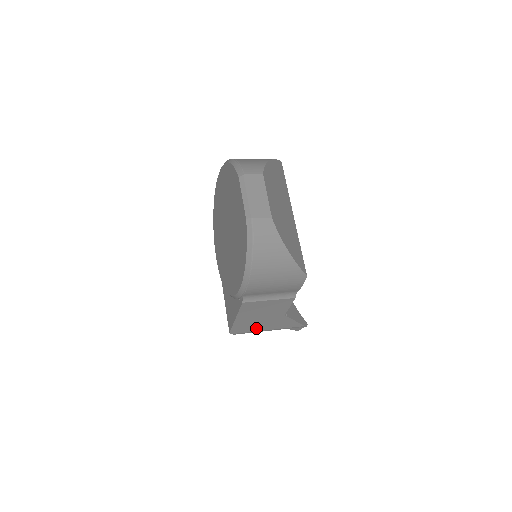
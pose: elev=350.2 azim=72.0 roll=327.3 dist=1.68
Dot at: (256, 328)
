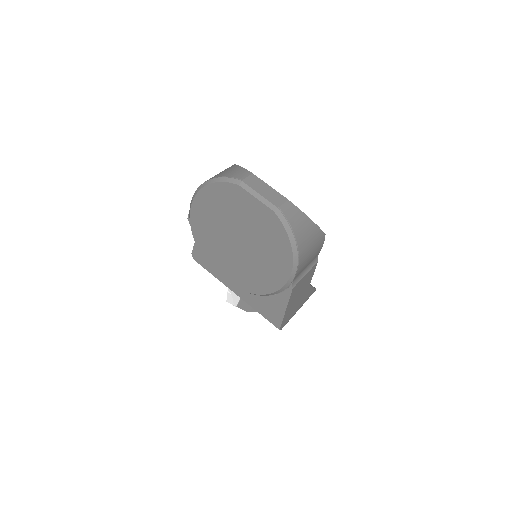
Dot at: (293, 312)
